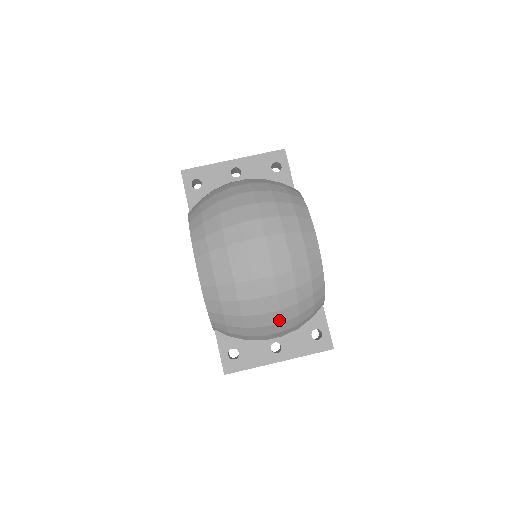
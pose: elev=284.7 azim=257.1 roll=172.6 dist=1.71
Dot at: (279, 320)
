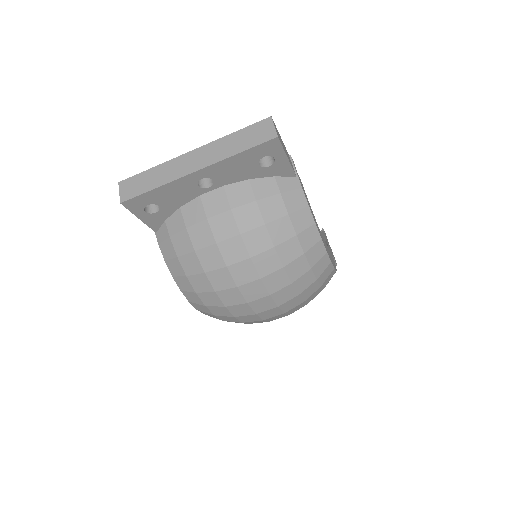
Dot at: occluded
